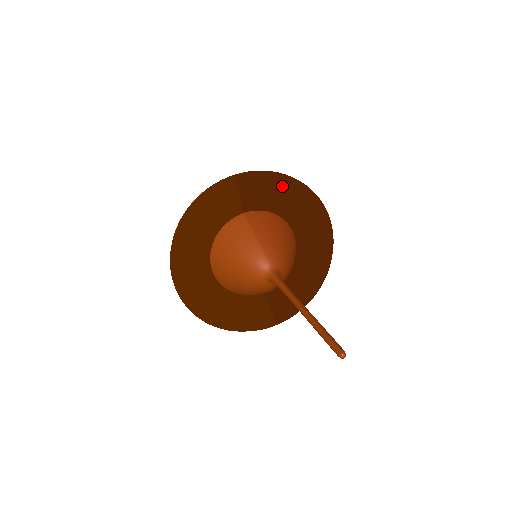
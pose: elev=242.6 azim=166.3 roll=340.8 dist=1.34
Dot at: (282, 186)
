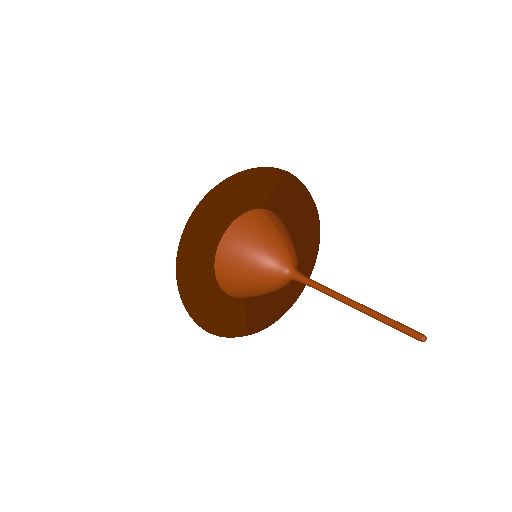
Dot at: (305, 196)
